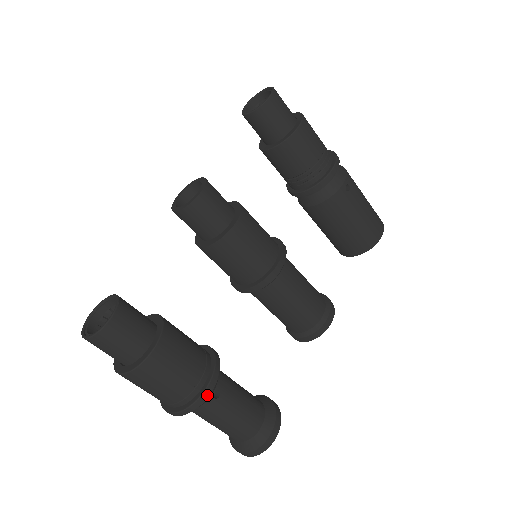
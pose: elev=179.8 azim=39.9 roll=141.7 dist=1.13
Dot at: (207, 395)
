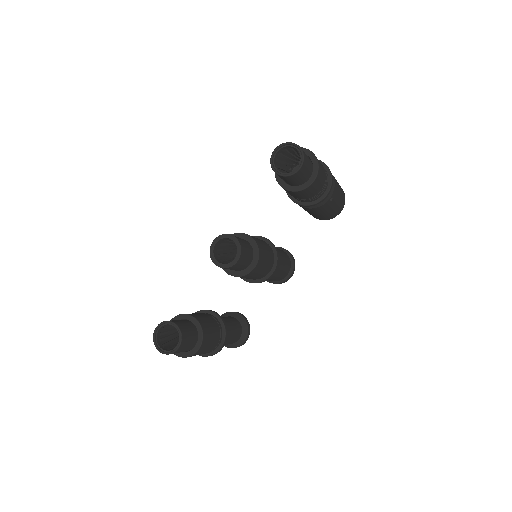
Dot at: occluded
